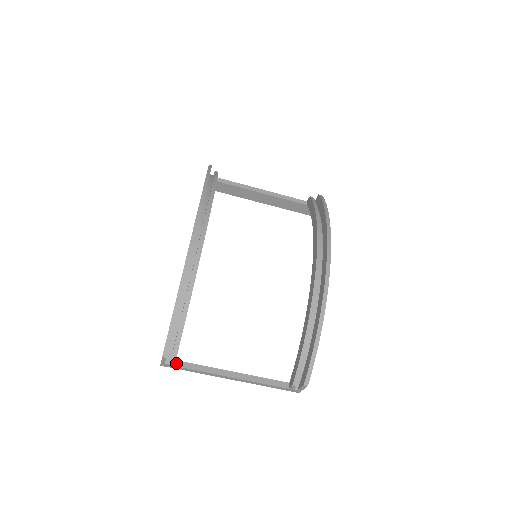
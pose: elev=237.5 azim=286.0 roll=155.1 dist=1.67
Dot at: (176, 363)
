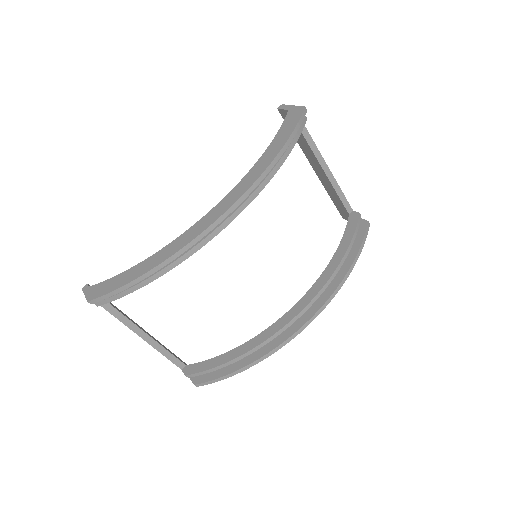
Dot at: occluded
